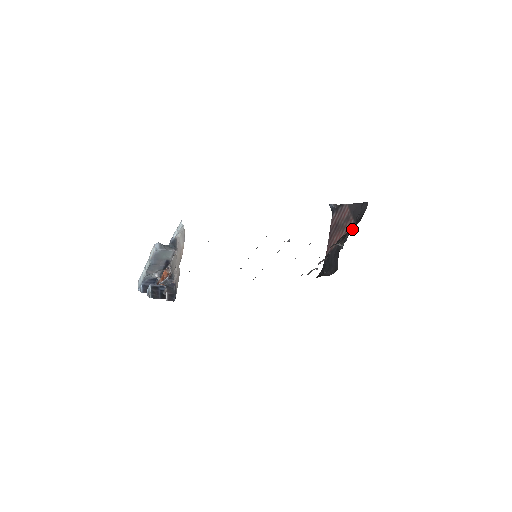
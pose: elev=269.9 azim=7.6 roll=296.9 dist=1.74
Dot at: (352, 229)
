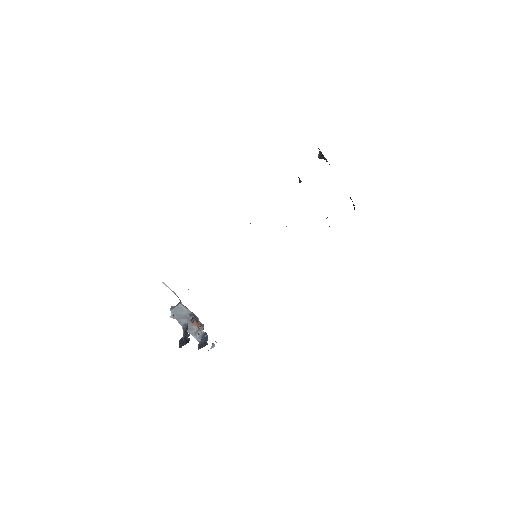
Dot at: occluded
